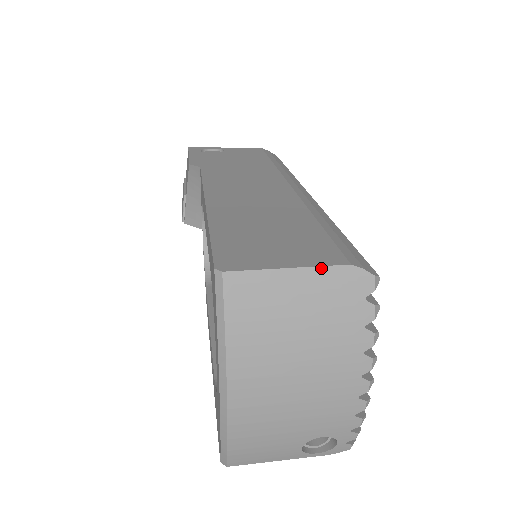
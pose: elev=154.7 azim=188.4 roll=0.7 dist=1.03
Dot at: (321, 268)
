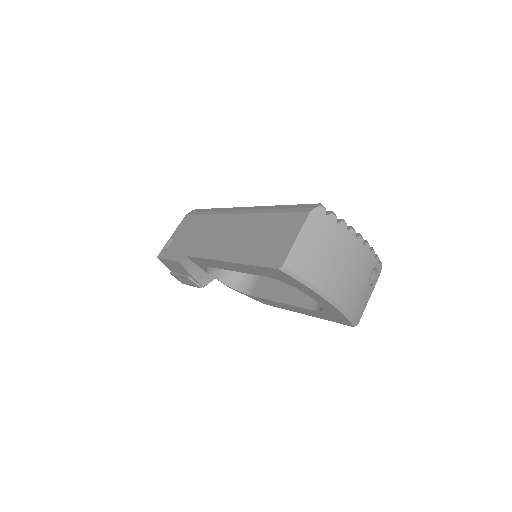
Dot at: (304, 225)
